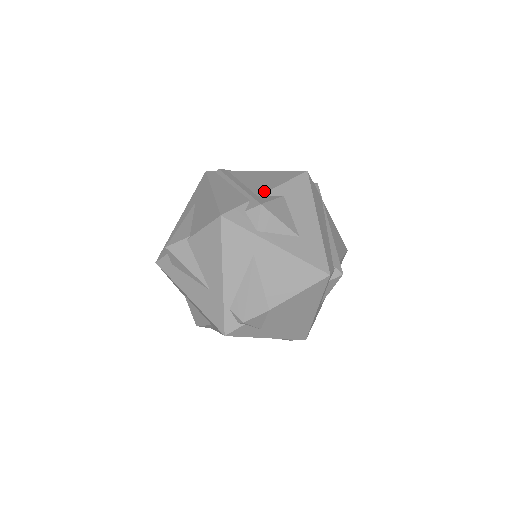
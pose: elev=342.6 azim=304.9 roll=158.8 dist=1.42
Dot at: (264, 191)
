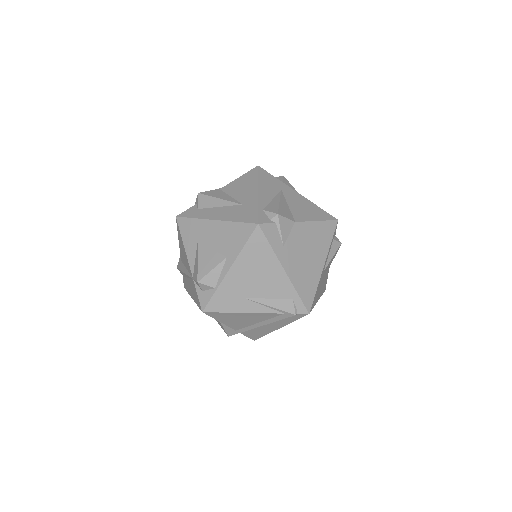
Dot at: occluded
